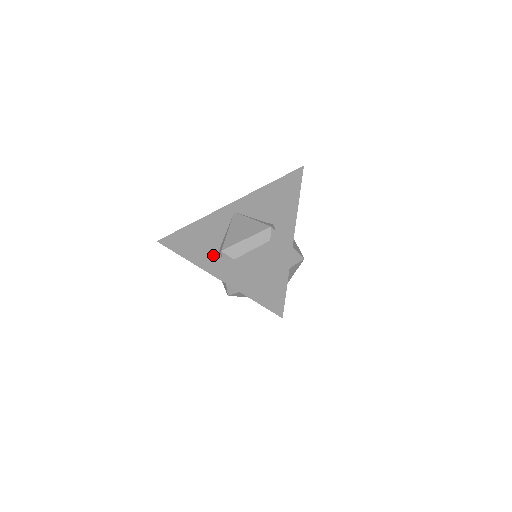
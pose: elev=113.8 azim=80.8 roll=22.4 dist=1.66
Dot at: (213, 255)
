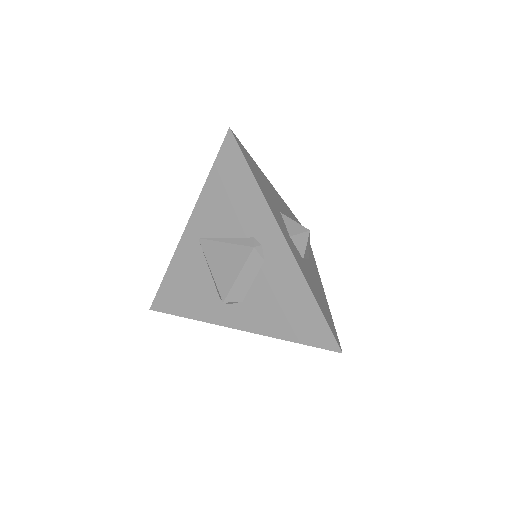
Dot at: (217, 305)
